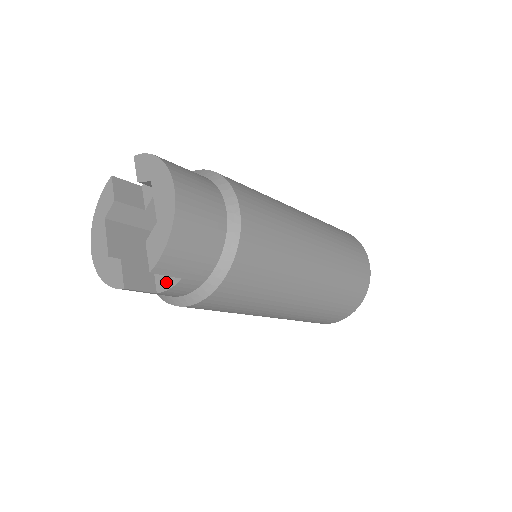
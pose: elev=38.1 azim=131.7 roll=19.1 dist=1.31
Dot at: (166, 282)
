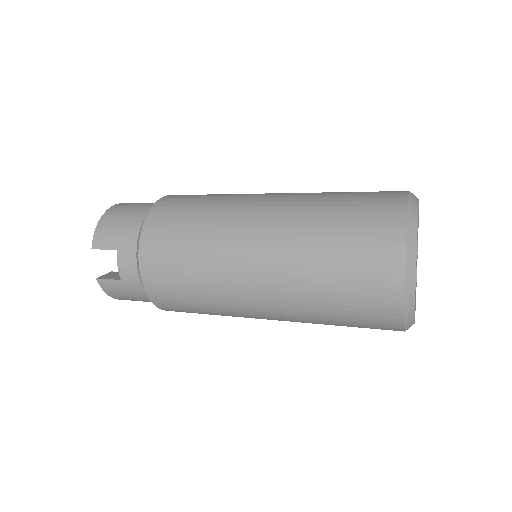
Dot at: occluded
